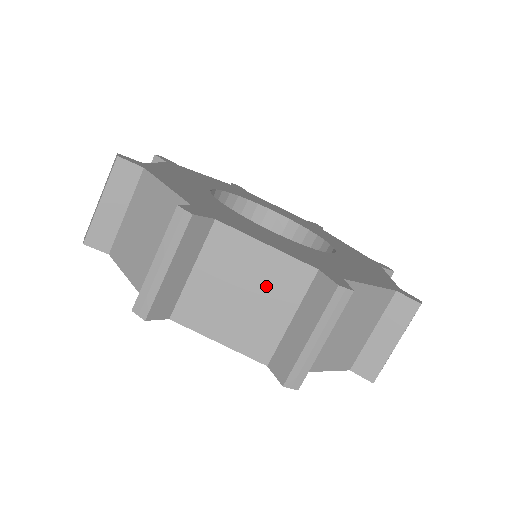
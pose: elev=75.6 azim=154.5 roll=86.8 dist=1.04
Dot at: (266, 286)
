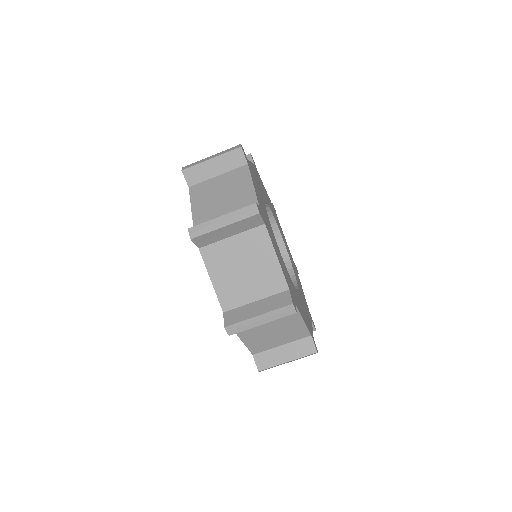
Dot at: (259, 275)
